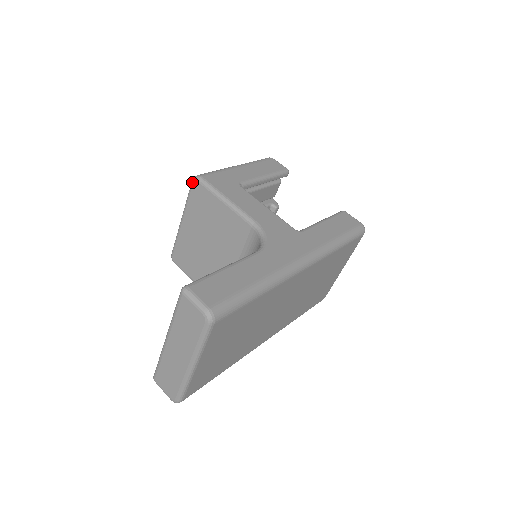
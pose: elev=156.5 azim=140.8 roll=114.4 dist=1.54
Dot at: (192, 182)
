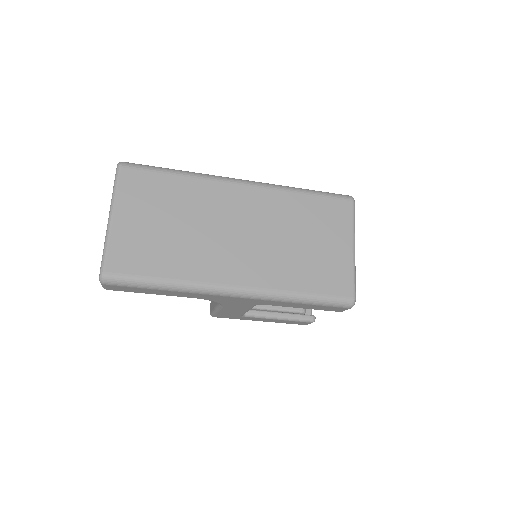
Dot at: occluded
